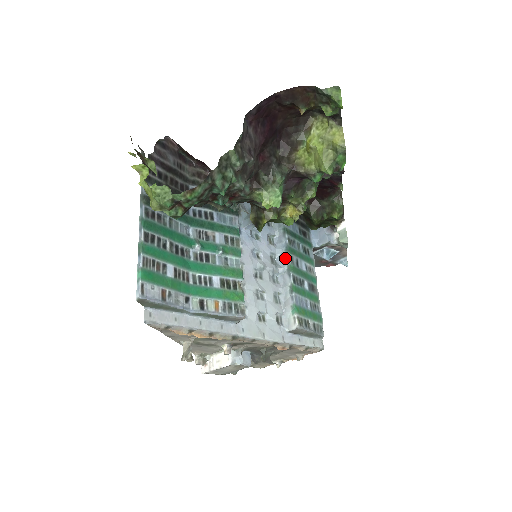
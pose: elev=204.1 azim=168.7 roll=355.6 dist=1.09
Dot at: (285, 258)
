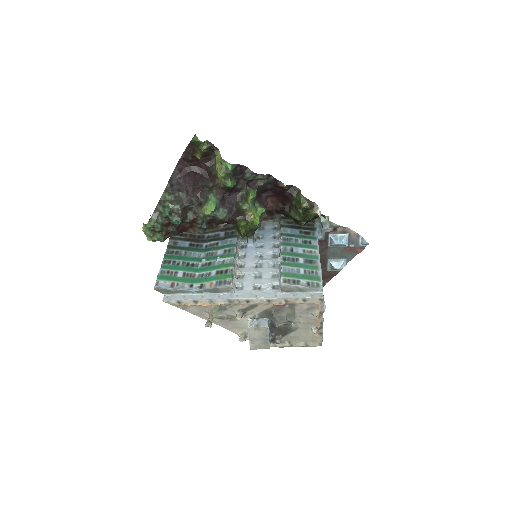
Dot at: (280, 250)
